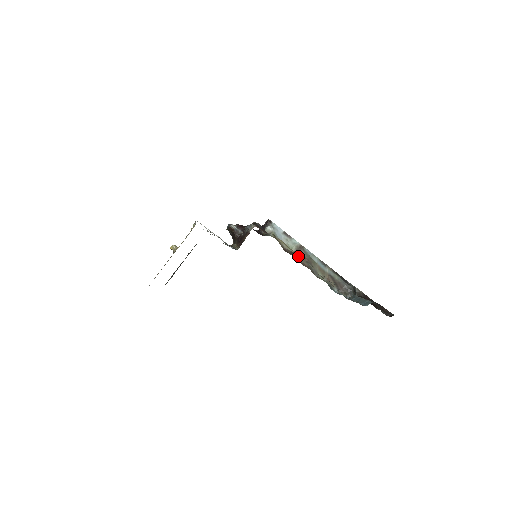
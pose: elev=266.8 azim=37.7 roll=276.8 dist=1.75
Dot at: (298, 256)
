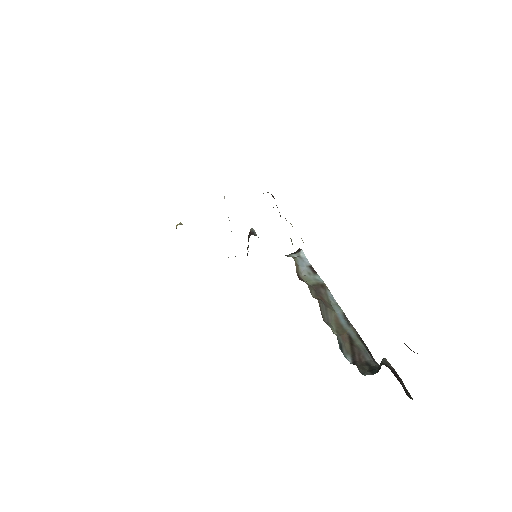
Dot at: (312, 289)
